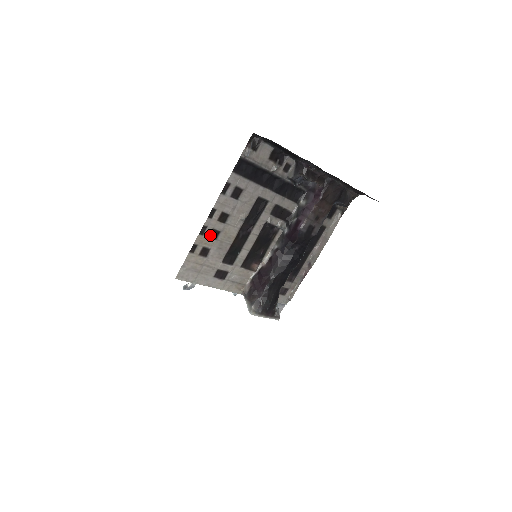
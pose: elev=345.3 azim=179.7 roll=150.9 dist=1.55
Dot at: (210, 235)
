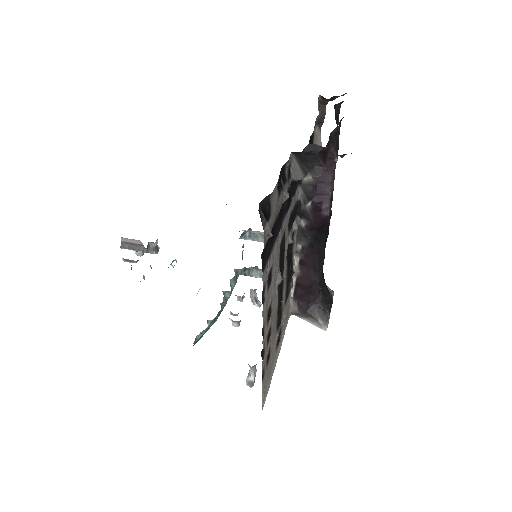
Dot at: (267, 342)
